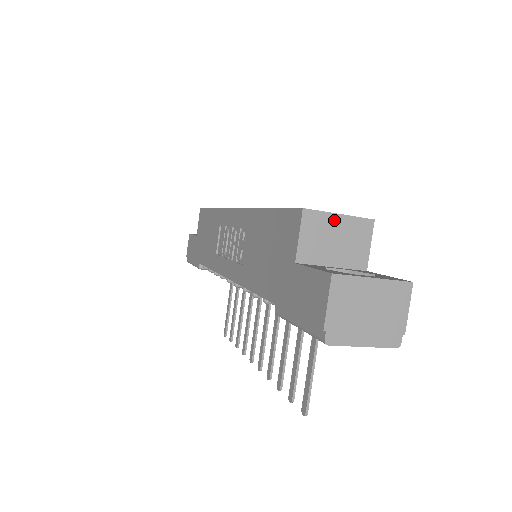
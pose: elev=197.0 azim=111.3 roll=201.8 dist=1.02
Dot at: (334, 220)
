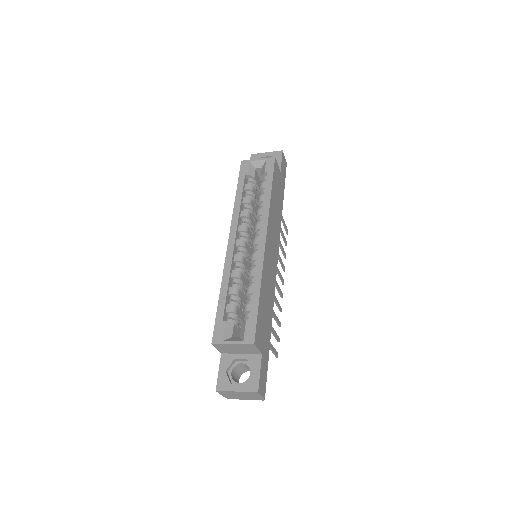
Dot at: (231, 345)
